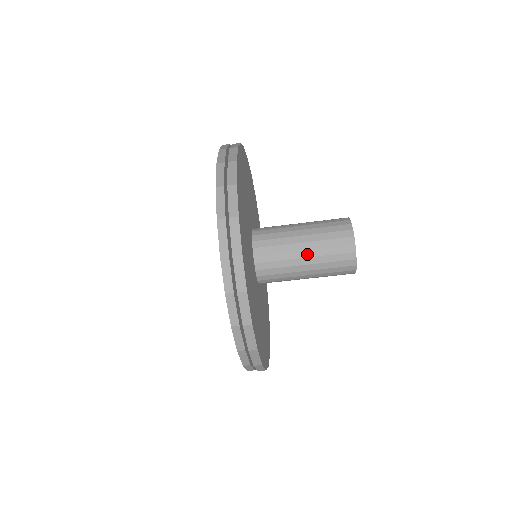
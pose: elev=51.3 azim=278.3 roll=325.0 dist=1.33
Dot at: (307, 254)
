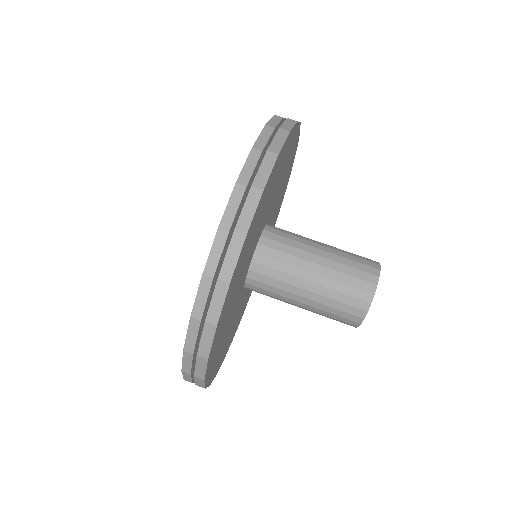
Dot at: (325, 244)
